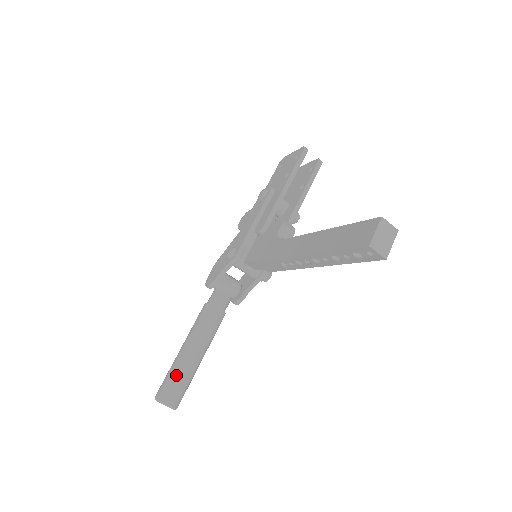
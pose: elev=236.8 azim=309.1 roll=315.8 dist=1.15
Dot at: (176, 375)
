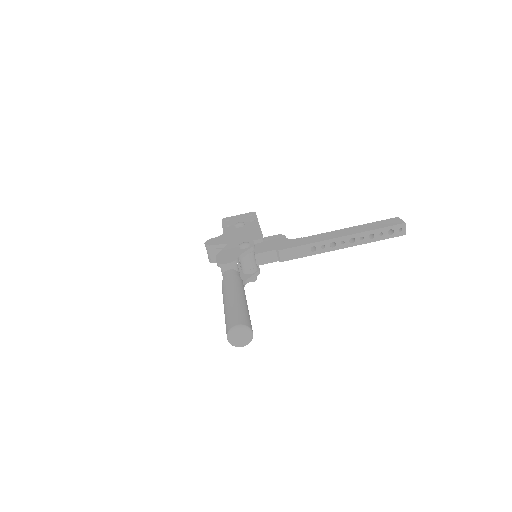
Dot at: (246, 311)
